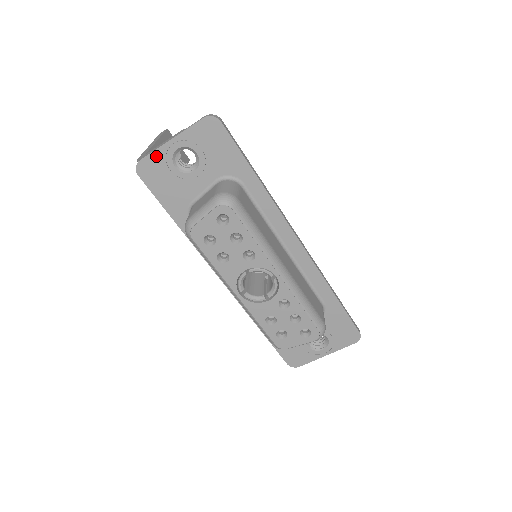
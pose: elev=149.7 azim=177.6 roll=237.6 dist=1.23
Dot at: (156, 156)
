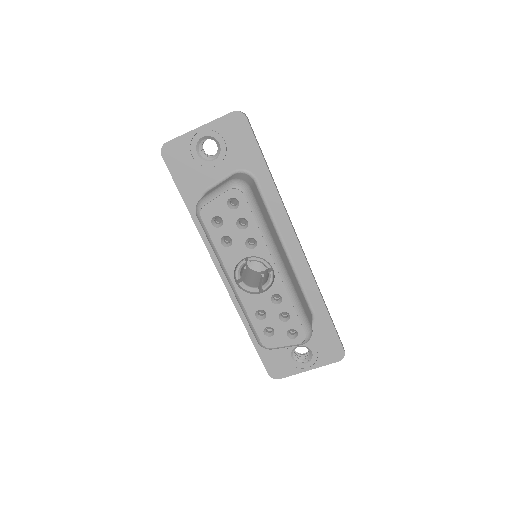
Dot at: (182, 140)
